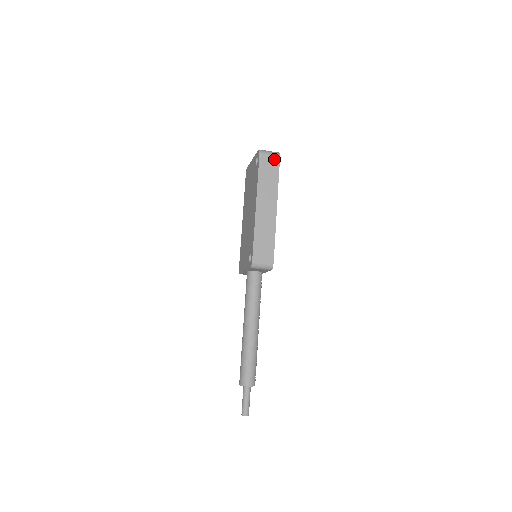
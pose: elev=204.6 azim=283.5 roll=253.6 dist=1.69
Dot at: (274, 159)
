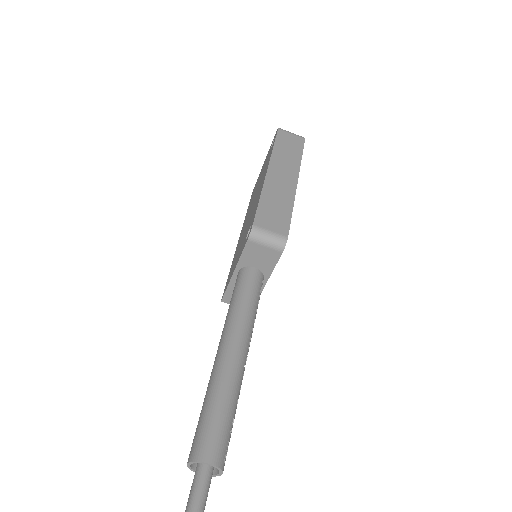
Dot at: (297, 138)
